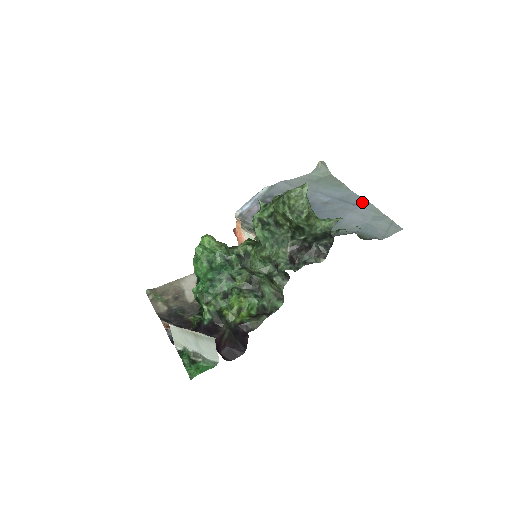
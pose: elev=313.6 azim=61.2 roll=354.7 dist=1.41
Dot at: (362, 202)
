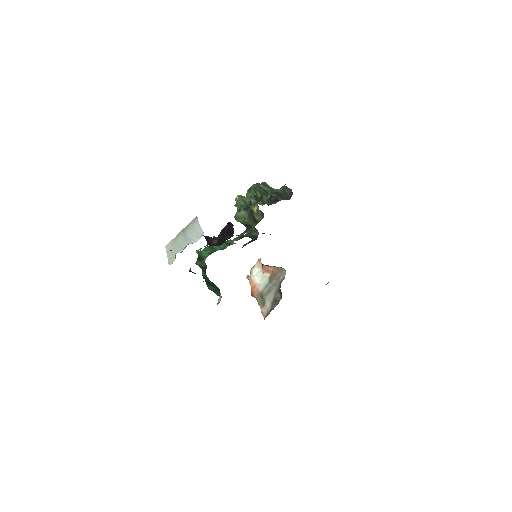
Dot at: occluded
